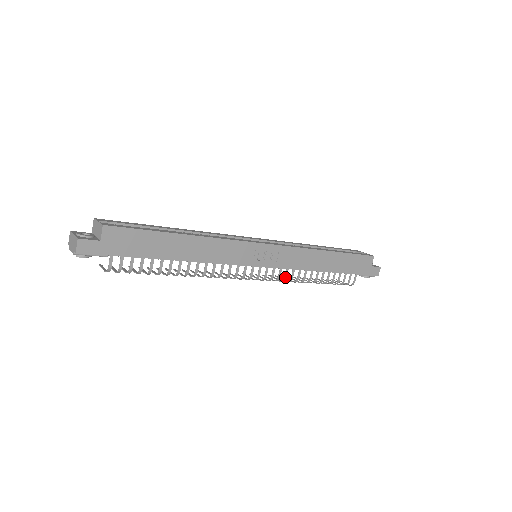
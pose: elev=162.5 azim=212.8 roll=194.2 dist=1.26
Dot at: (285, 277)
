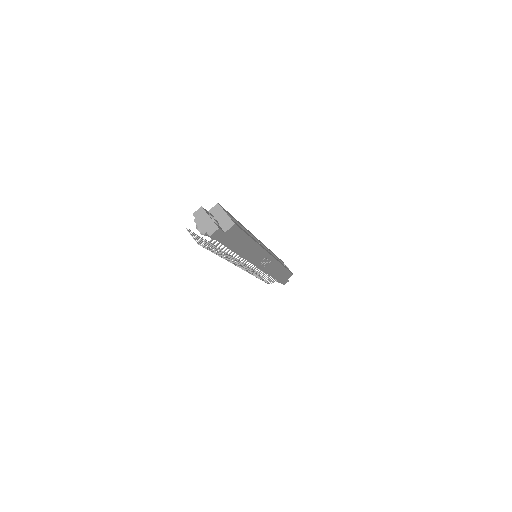
Dot at: (255, 273)
